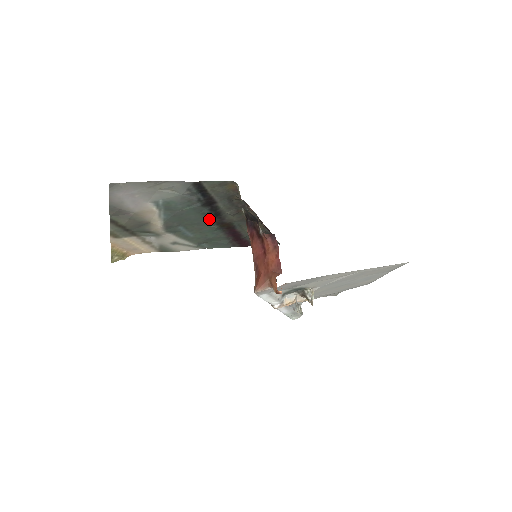
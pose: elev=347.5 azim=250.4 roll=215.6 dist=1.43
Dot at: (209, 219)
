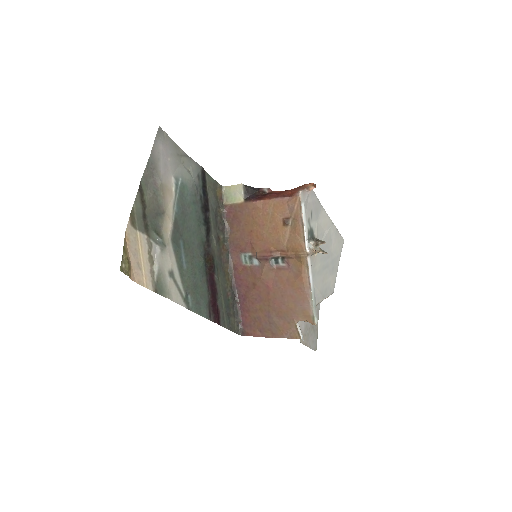
Dot at: (201, 239)
